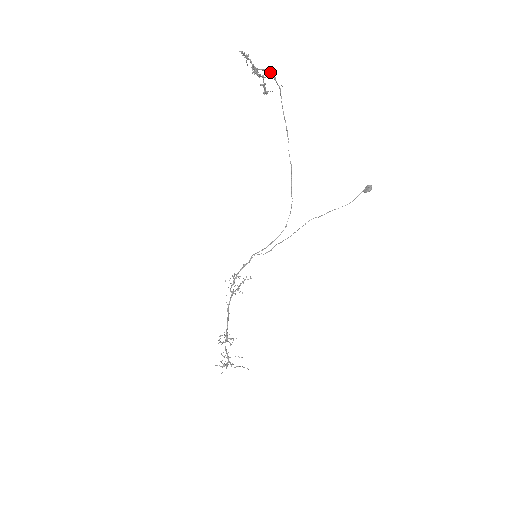
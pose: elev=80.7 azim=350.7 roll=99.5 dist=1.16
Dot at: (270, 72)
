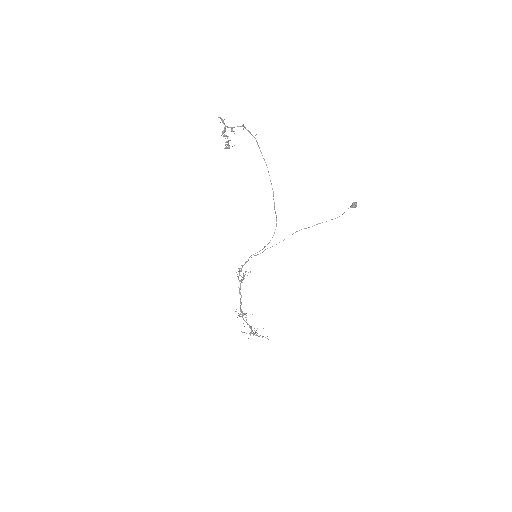
Dot at: (245, 127)
